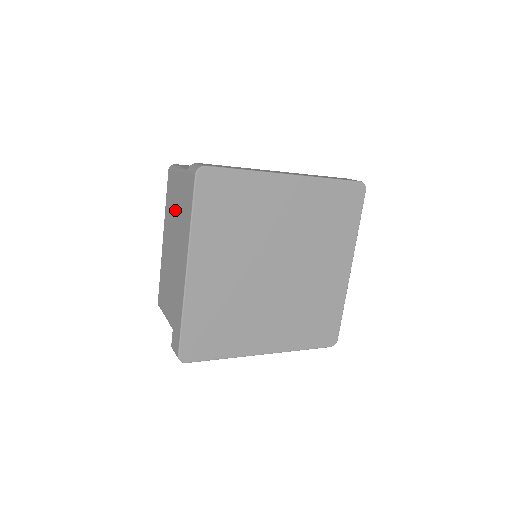
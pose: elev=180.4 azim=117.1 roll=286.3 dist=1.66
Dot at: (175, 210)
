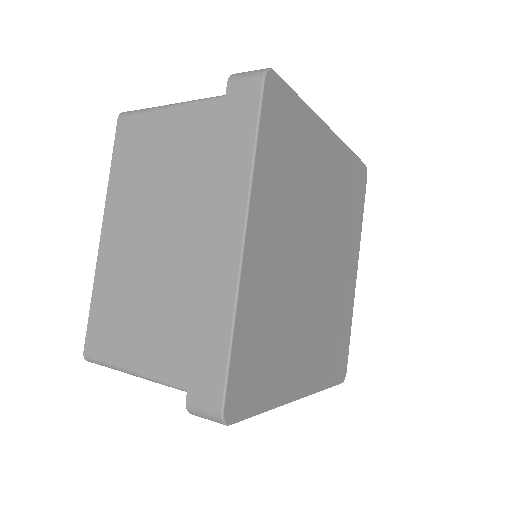
Dot at: (152, 171)
